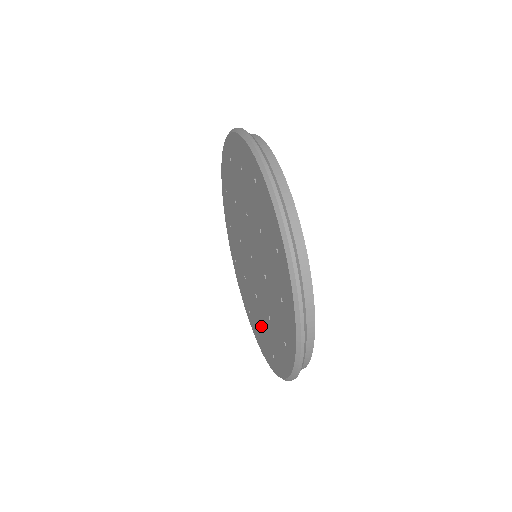
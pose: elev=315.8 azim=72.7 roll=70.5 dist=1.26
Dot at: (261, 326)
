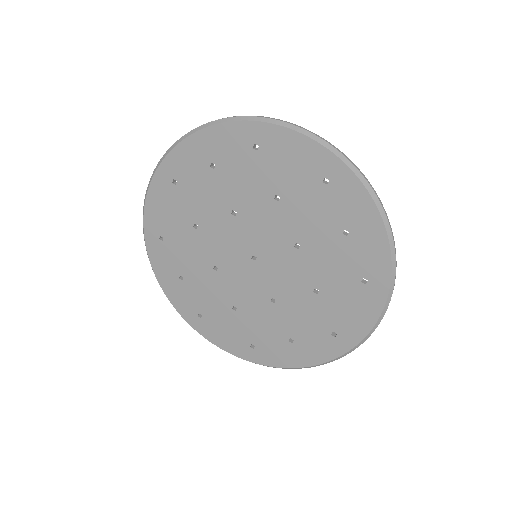
Dot at: (293, 329)
